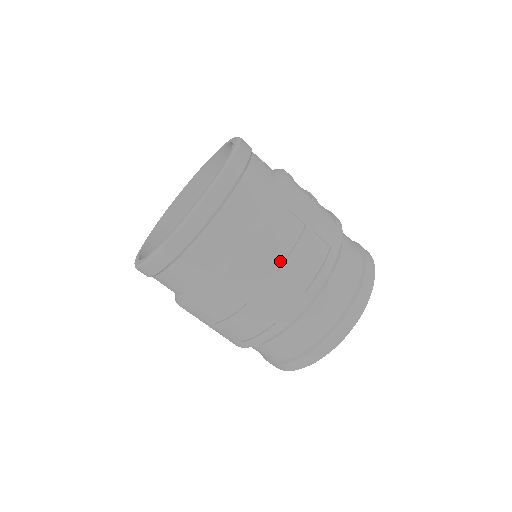
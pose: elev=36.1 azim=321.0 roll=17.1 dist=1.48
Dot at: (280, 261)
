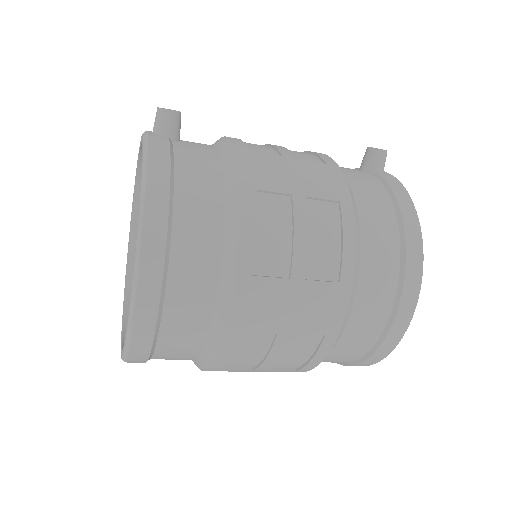
Dot at: (253, 365)
